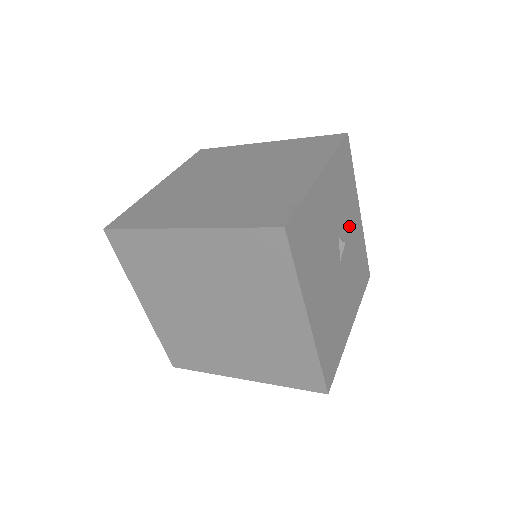
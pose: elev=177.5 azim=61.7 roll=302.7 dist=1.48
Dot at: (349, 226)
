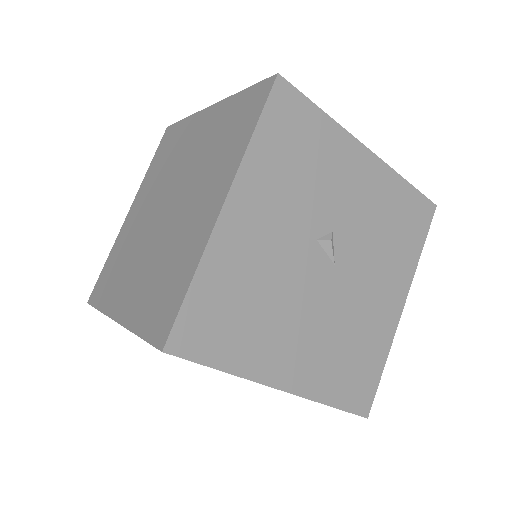
Dot at: (342, 198)
